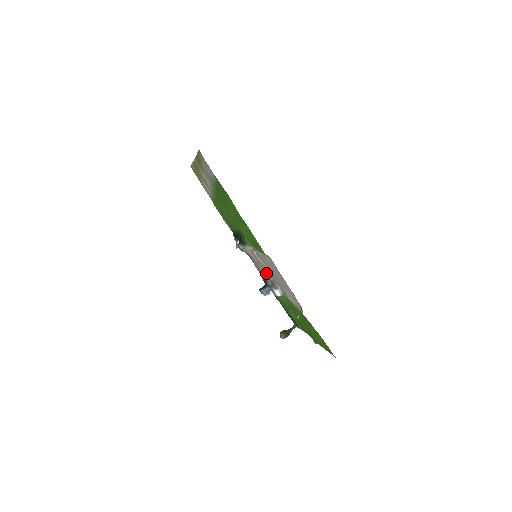
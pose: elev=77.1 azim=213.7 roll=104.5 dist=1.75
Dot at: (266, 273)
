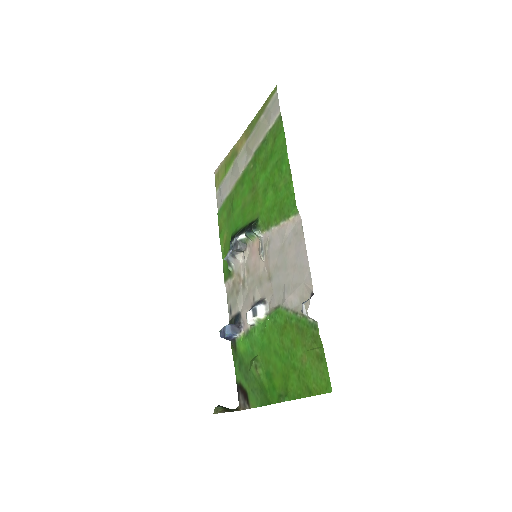
Dot at: (252, 292)
